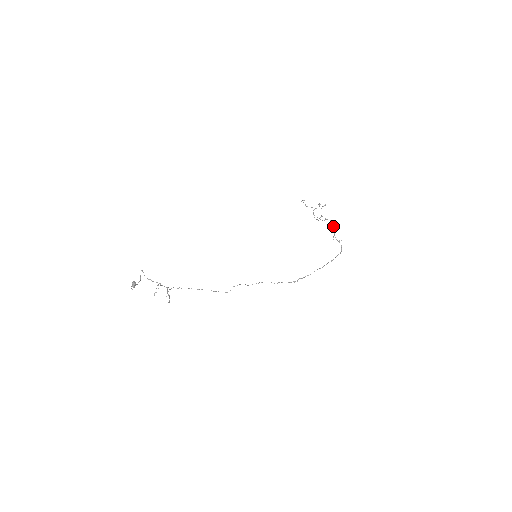
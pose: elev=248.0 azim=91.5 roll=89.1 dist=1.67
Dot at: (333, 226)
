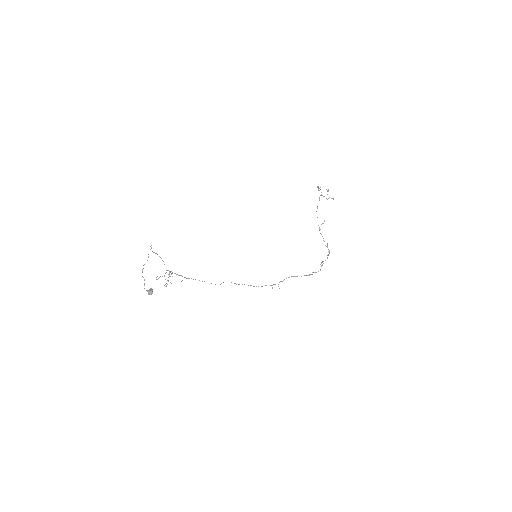
Dot at: occluded
